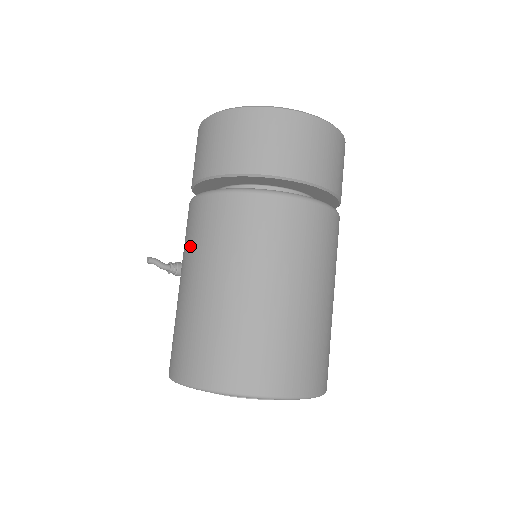
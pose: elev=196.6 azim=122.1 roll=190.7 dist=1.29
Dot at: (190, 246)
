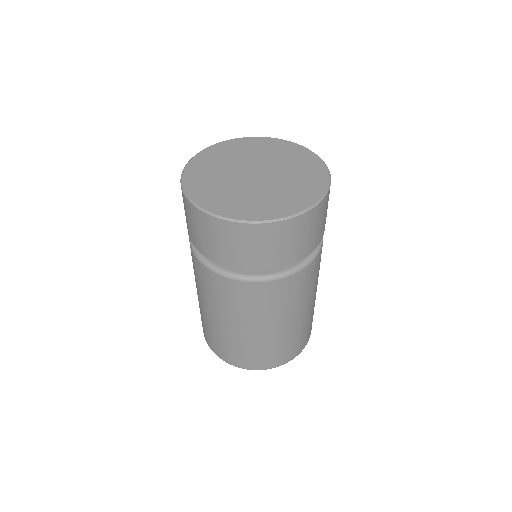
Dot at: occluded
